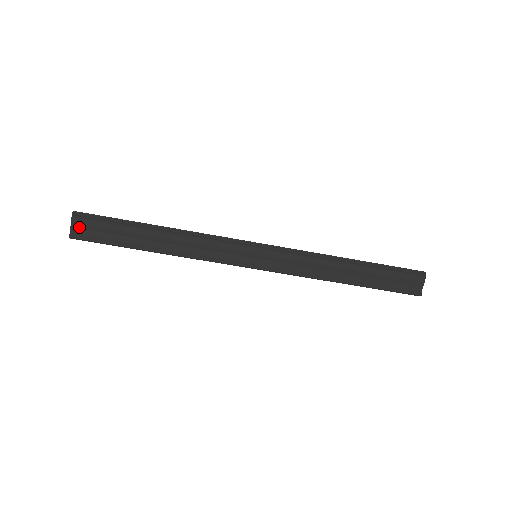
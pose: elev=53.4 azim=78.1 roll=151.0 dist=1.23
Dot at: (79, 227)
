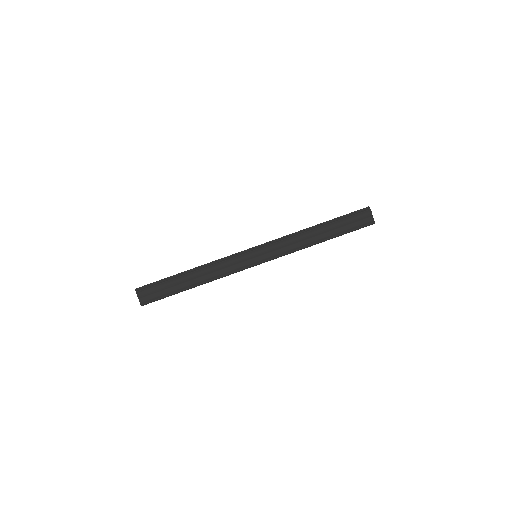
Dot at: (143, 296)
